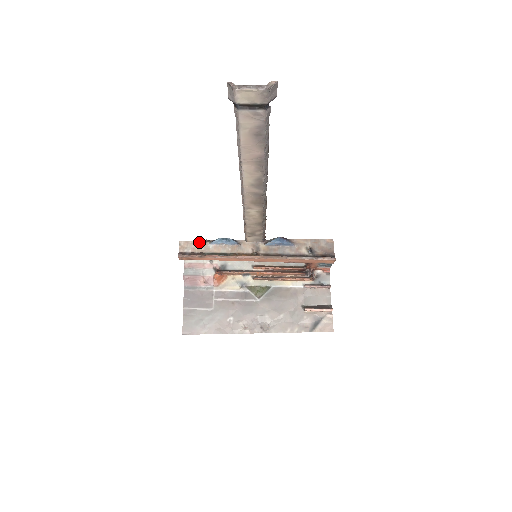
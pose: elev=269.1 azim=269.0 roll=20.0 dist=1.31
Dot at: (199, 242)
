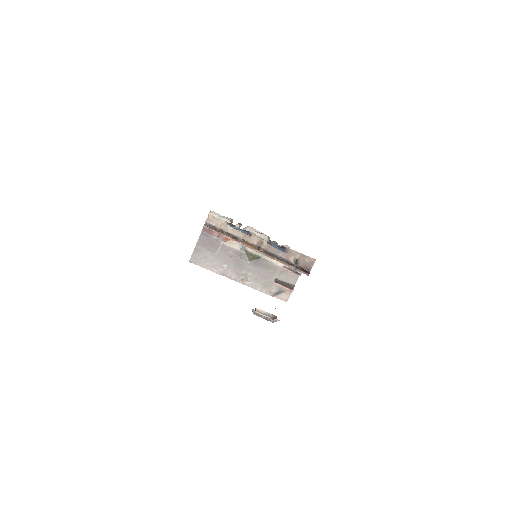
Dot at: (223, 221)
